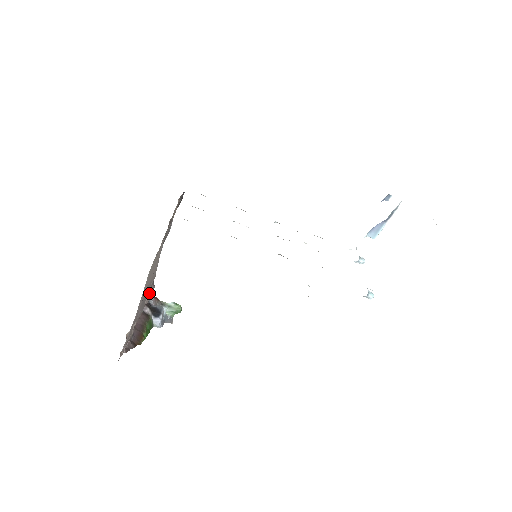
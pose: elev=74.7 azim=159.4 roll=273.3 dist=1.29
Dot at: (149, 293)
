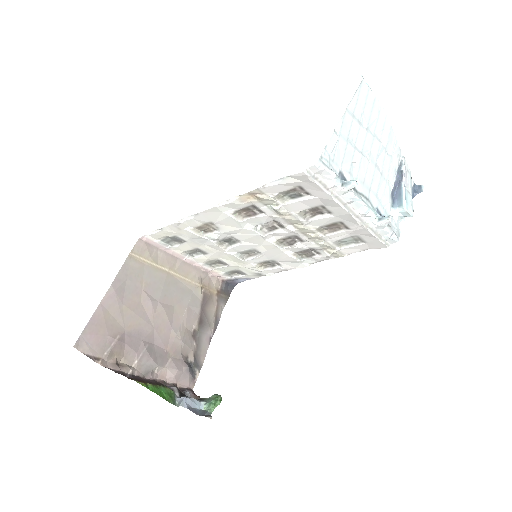
Dot at: (175, 362)
